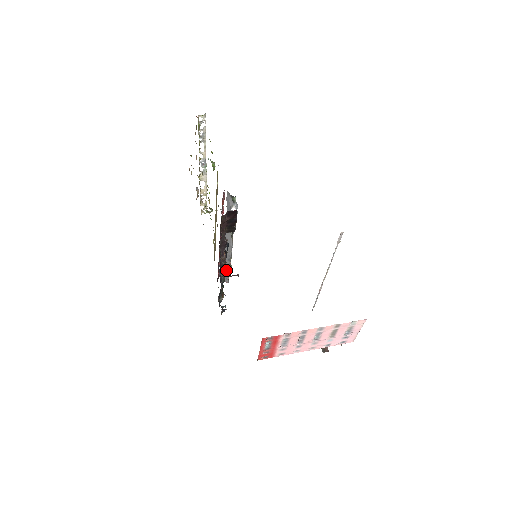
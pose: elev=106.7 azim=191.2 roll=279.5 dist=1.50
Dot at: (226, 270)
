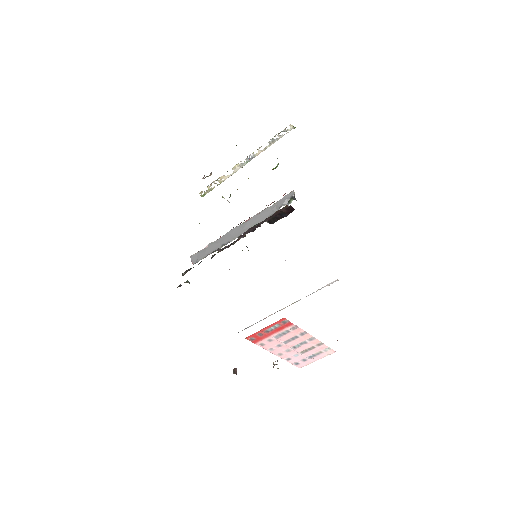
Dot at: occluded
